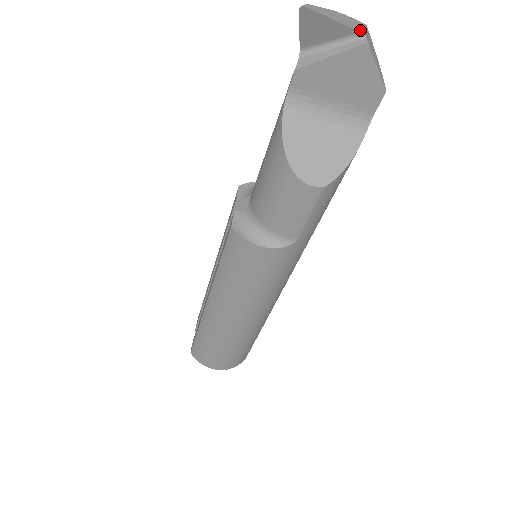
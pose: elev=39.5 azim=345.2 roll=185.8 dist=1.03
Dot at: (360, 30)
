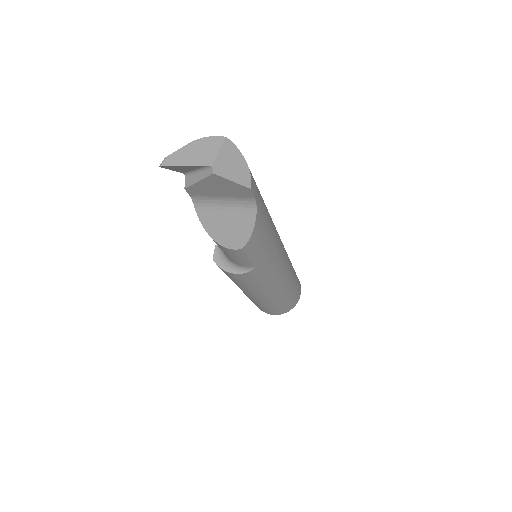
Dot at: (209, 161)
